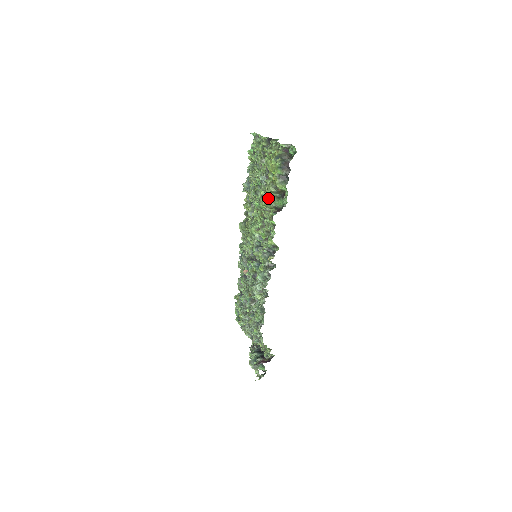
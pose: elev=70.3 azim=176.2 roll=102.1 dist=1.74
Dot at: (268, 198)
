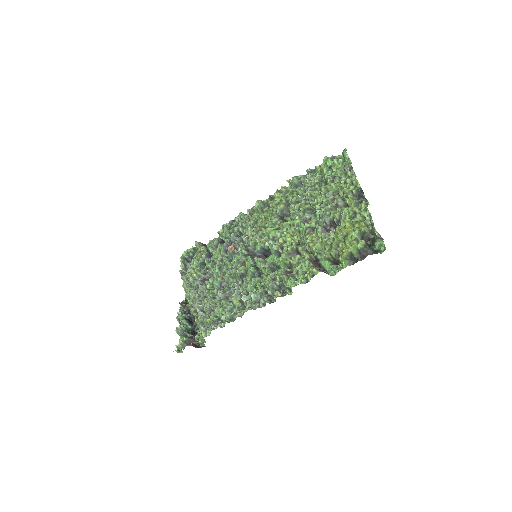
Dot at: (320, 248)
